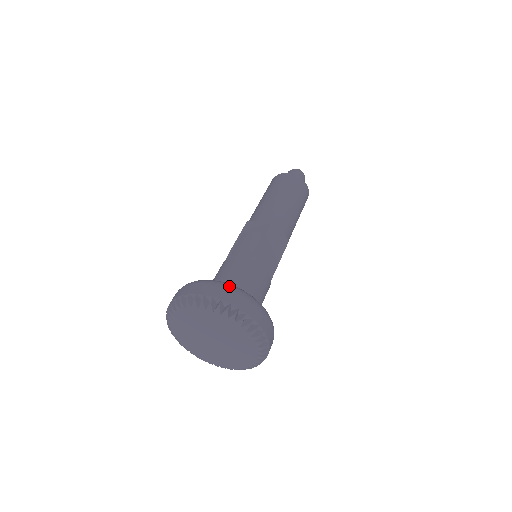
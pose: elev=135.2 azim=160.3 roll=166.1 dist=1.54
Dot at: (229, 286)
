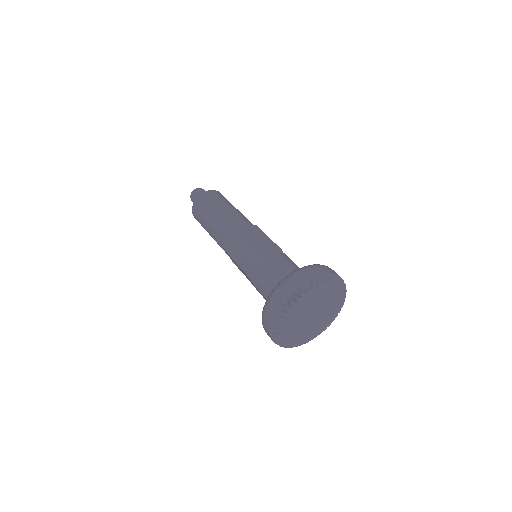
Dot at: (282, 283)
